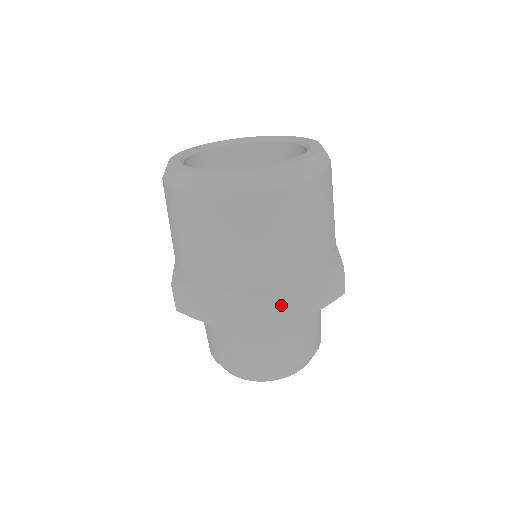
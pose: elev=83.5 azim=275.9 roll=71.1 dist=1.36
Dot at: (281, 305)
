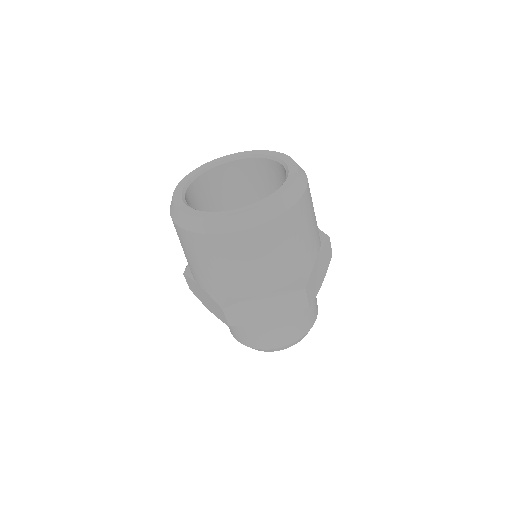
Dot at: (313, 283)
